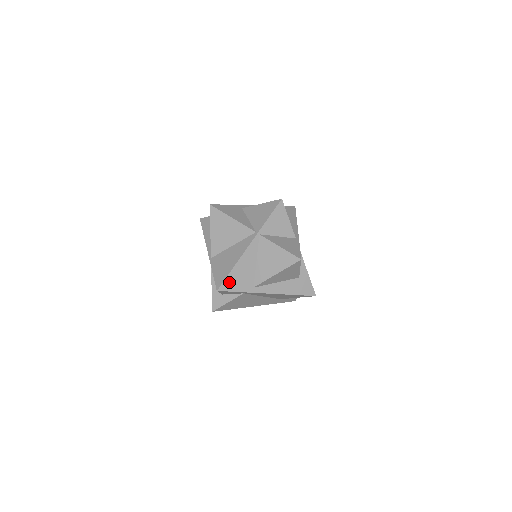
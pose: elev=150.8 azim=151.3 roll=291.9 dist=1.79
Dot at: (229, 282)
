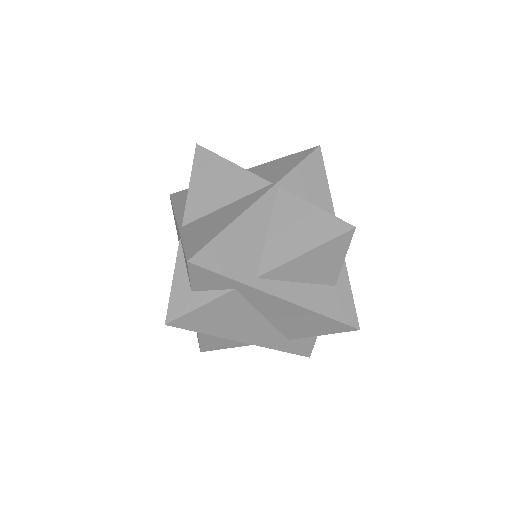
Dot at: (213, 252)
